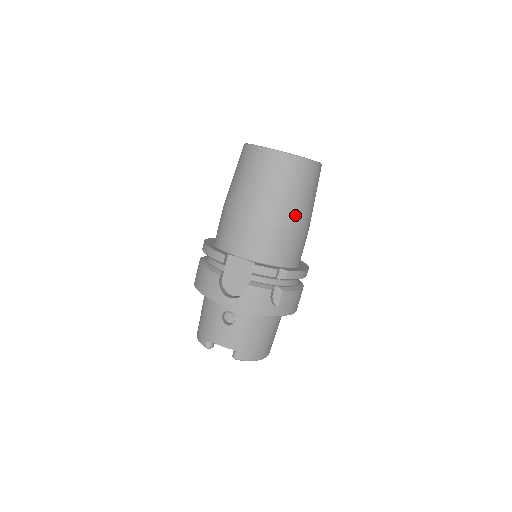
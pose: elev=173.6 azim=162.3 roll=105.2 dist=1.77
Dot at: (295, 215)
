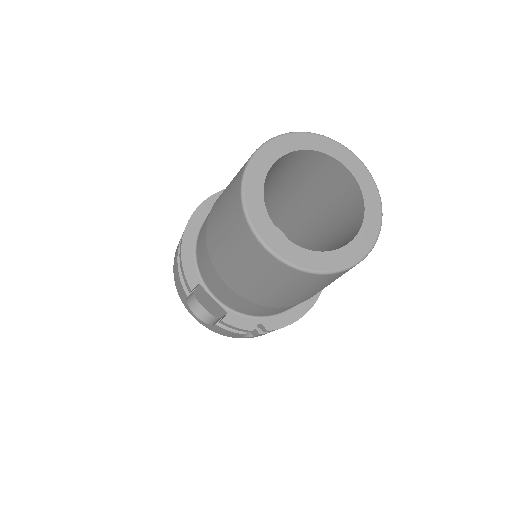
Dot at: (292, 301)
